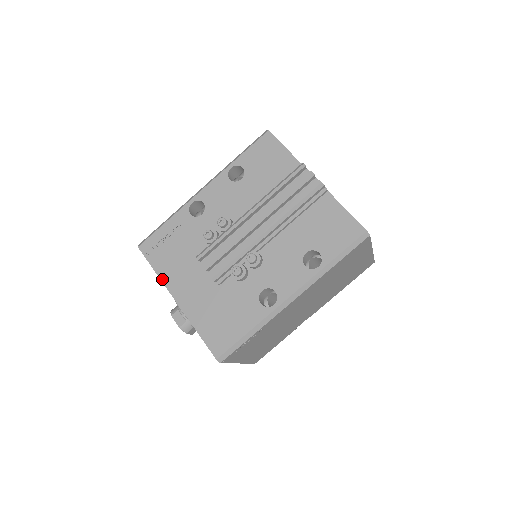
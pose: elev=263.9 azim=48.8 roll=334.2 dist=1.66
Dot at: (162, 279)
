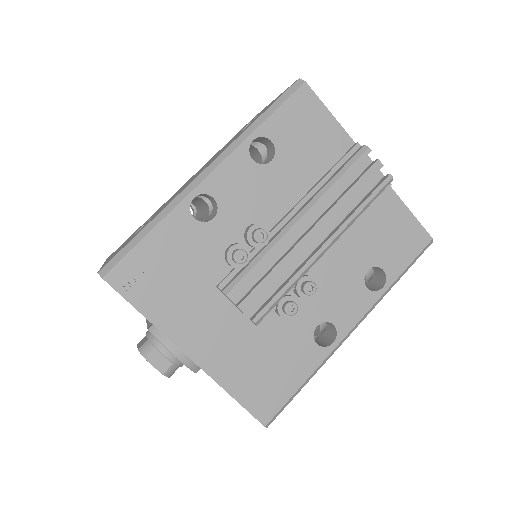
Dot at: (161, 328)
